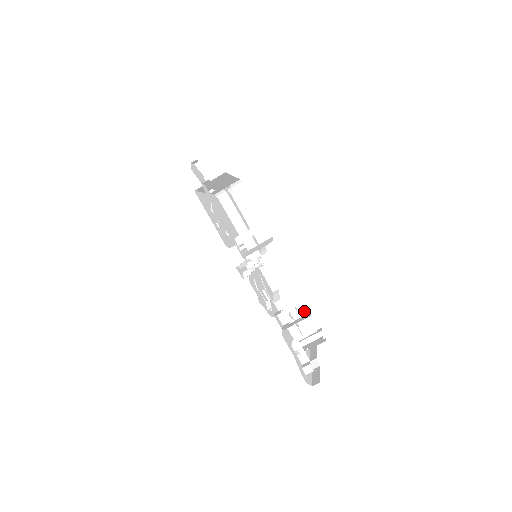
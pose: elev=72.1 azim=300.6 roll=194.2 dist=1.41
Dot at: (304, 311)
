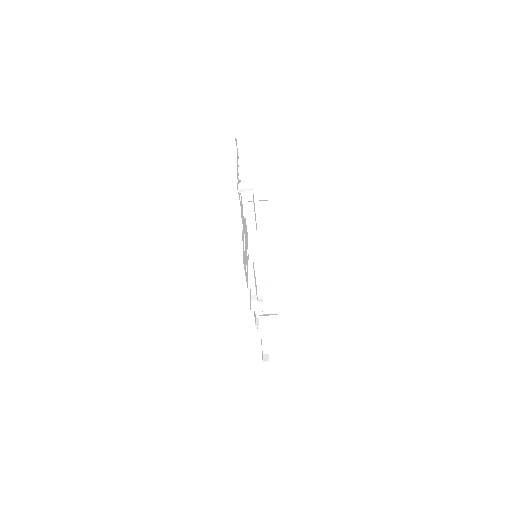
Dot at: occluded
